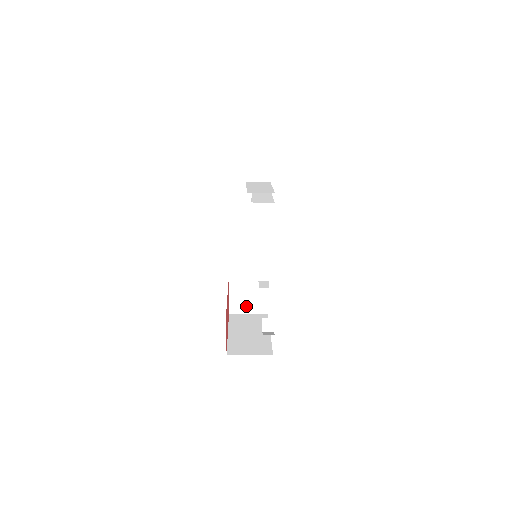
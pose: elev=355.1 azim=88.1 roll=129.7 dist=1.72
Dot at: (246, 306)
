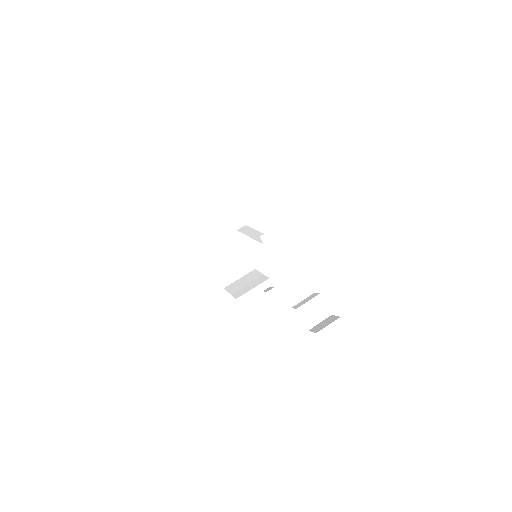
Dot at: occluded
